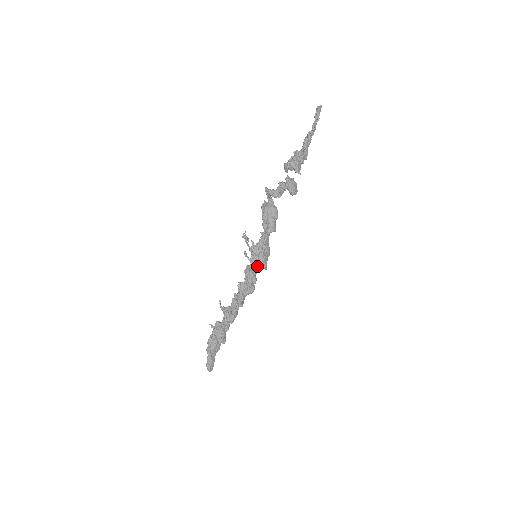
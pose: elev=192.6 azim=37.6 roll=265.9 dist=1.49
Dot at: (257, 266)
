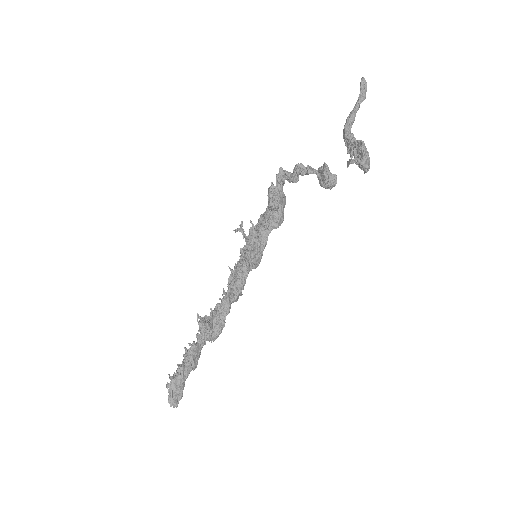
Dot at: occluded
